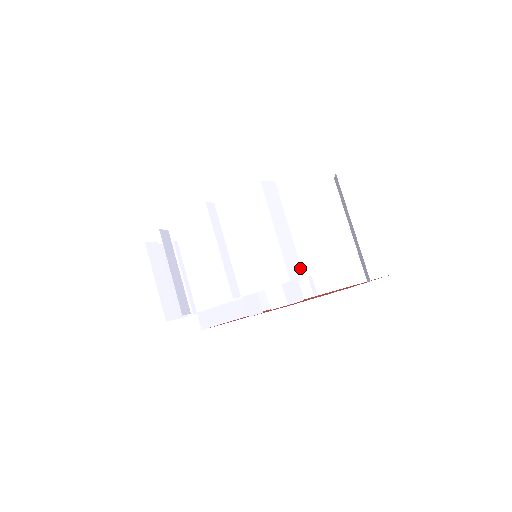
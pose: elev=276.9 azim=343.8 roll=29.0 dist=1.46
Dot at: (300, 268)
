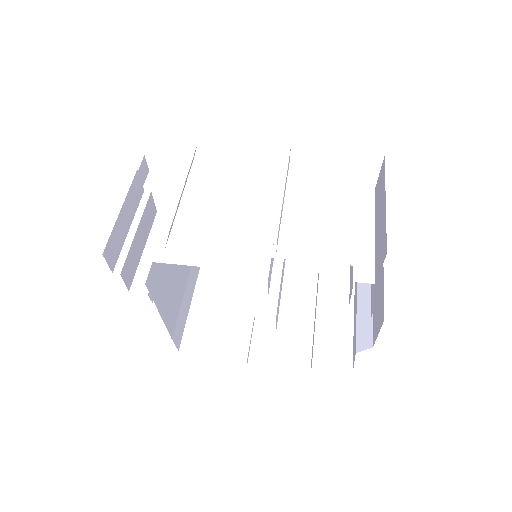
Dot at: (350, 270)
